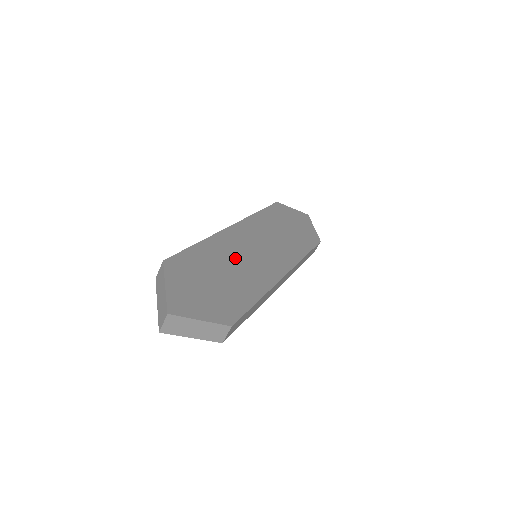
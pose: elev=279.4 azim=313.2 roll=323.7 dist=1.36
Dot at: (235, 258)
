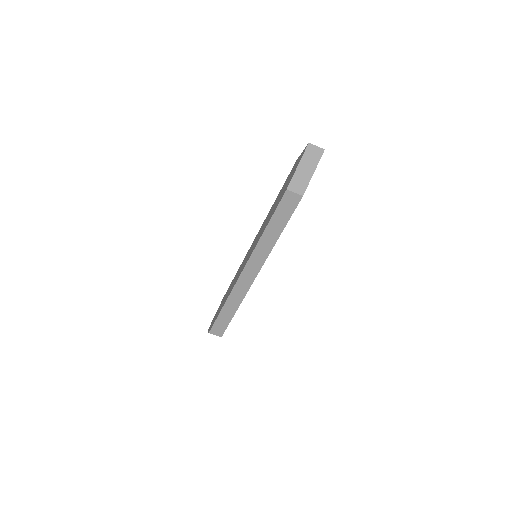
Dot at: occluded
